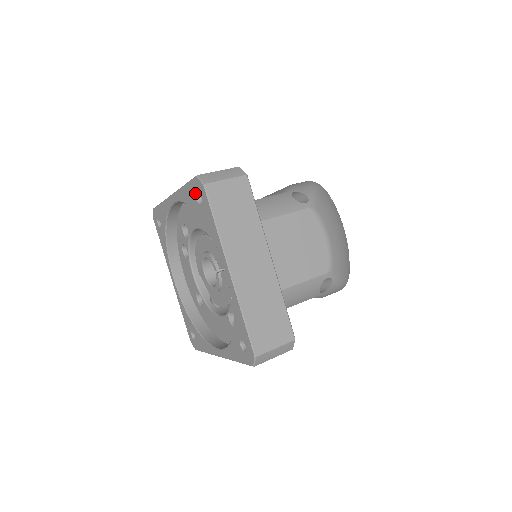
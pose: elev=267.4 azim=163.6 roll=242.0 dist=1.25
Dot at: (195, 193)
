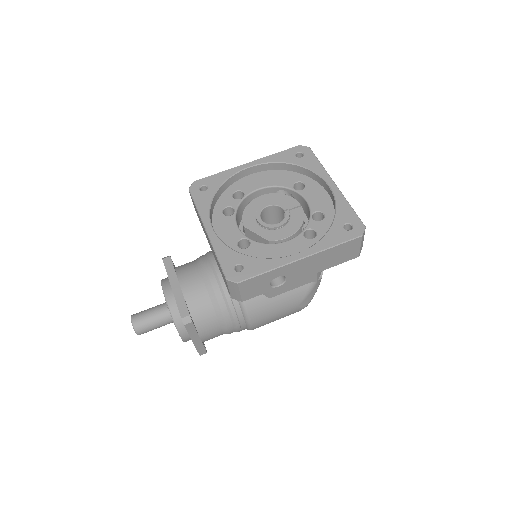
Dot at: (295, 153)
